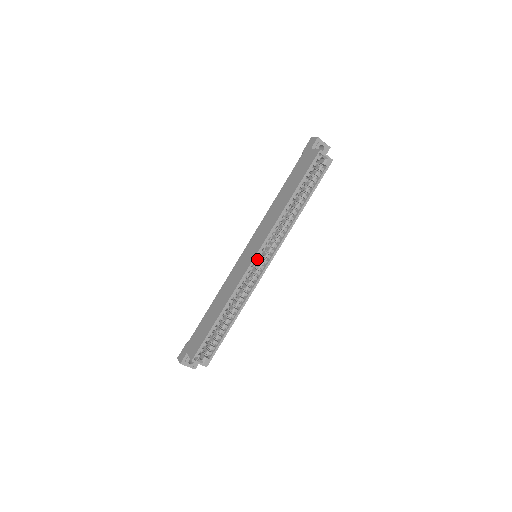
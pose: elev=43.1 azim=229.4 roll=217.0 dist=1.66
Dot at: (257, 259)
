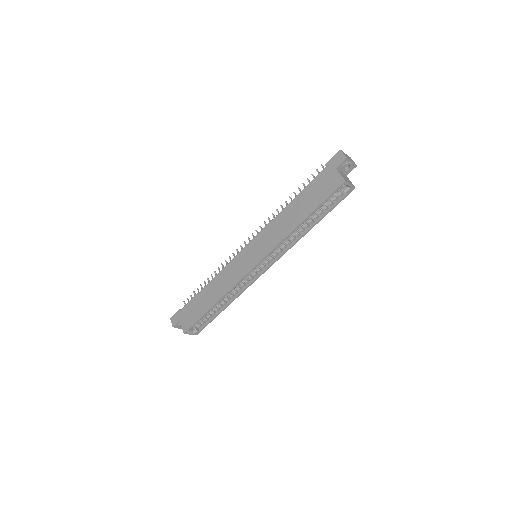
Dot at: occluded
